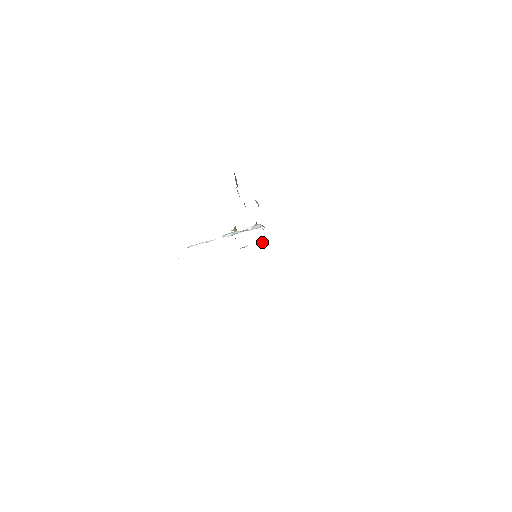
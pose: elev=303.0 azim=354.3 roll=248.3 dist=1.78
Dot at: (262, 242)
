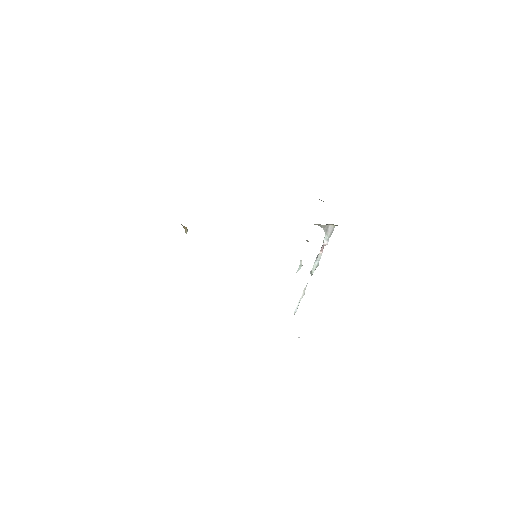
Dot at: (308, 241)
